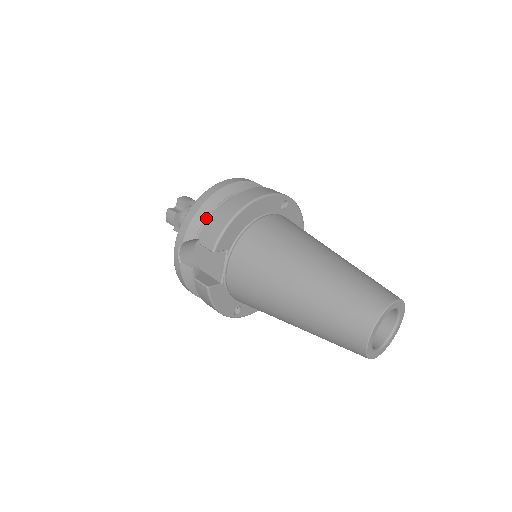
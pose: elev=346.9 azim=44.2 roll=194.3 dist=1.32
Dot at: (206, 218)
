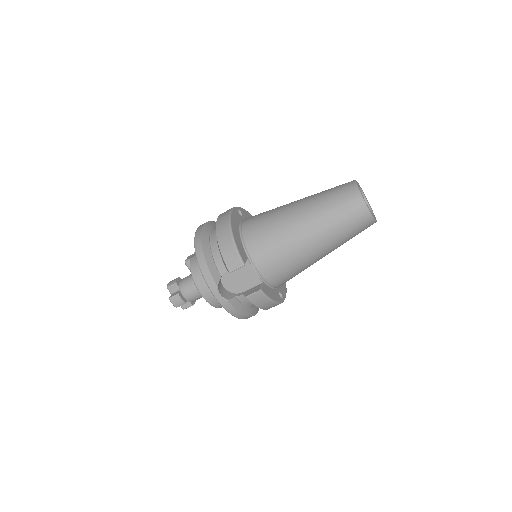
Dot at: (213, 260)
